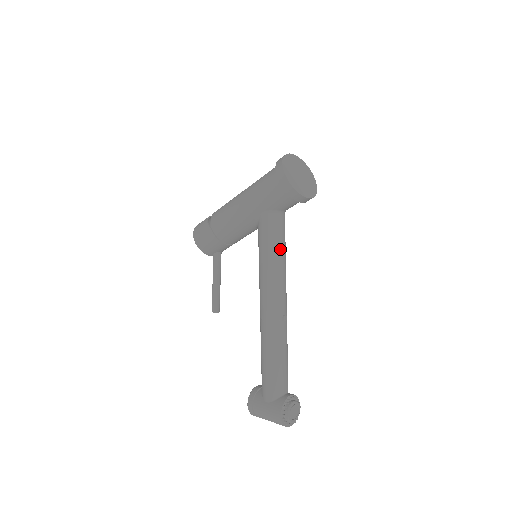
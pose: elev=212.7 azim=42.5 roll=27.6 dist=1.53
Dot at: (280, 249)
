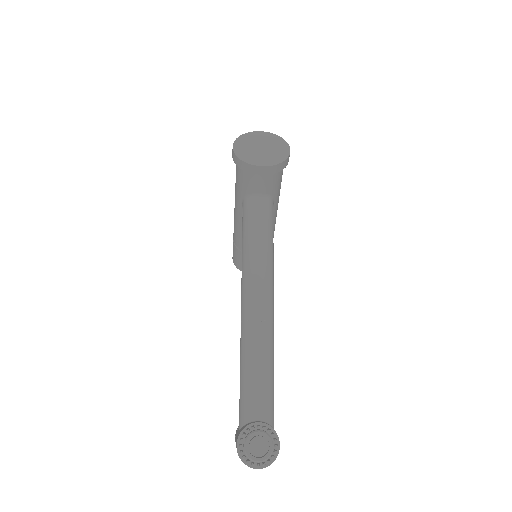
Dot at: (255, 236)
